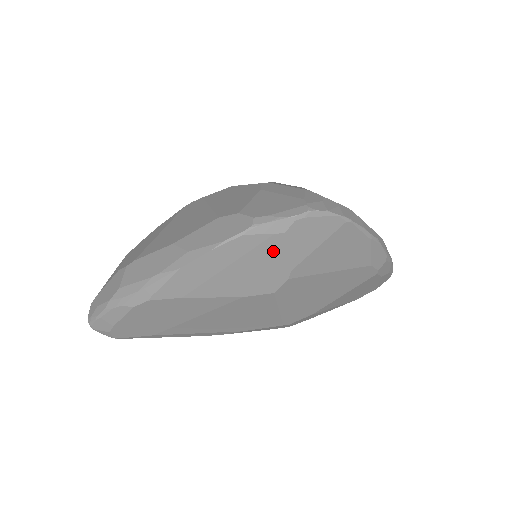
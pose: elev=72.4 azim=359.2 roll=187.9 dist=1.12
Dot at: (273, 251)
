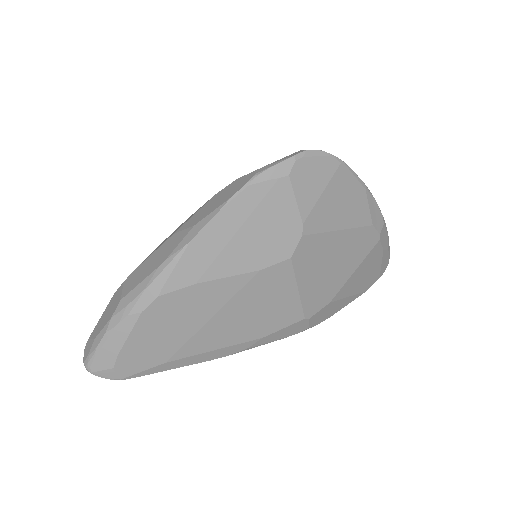
Dot at: (281, 201)
